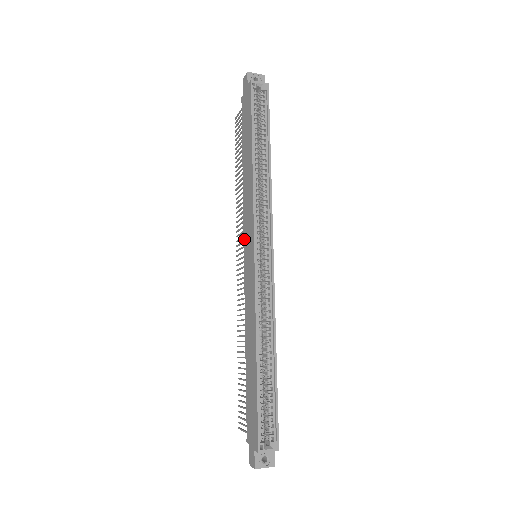
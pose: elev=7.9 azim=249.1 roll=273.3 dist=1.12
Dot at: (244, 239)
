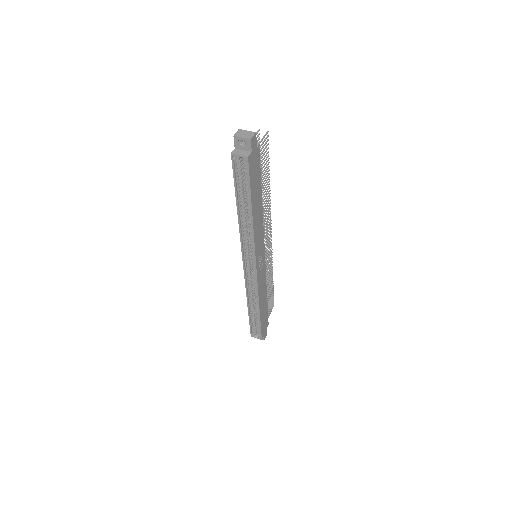
Dot at: occluded
